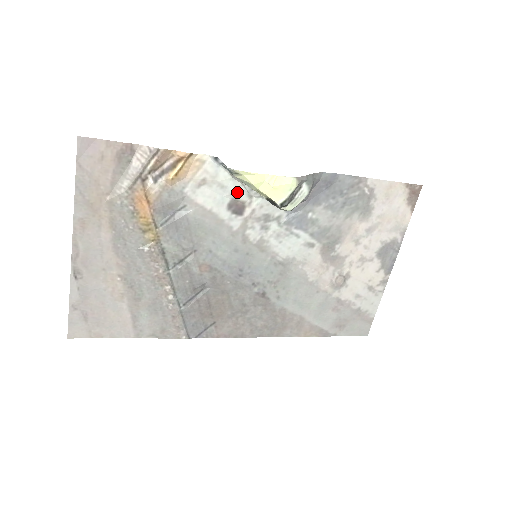
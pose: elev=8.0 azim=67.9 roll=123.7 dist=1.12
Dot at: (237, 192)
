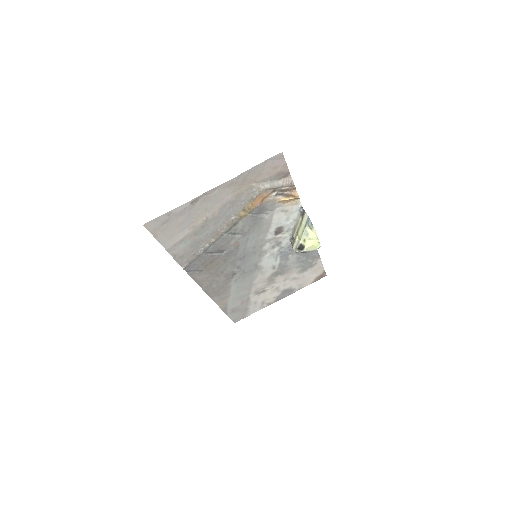
Dot at: (288, 225)
